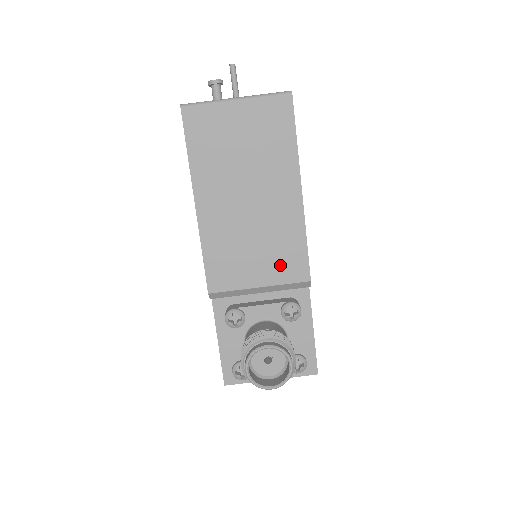
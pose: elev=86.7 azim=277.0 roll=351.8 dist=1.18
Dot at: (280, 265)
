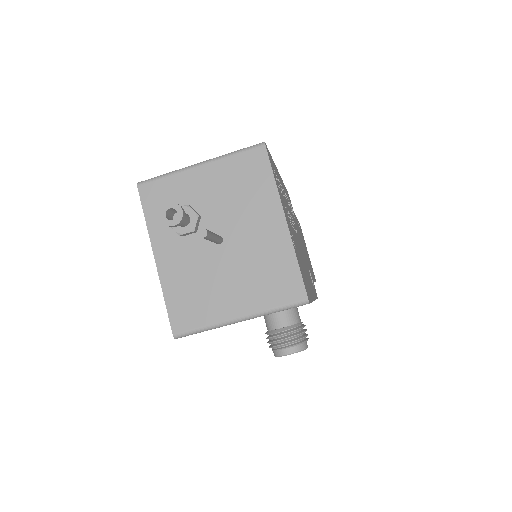
Dot at: occluded
